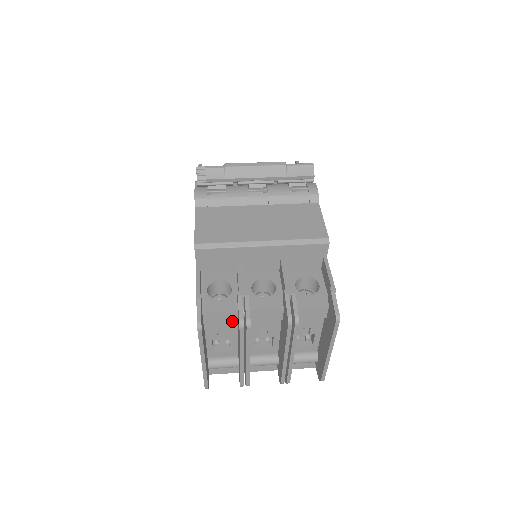
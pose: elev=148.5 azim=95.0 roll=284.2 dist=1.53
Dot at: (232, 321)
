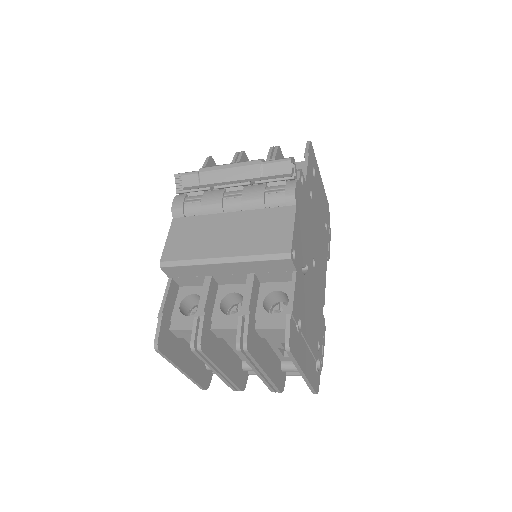
Dot at: occluded
